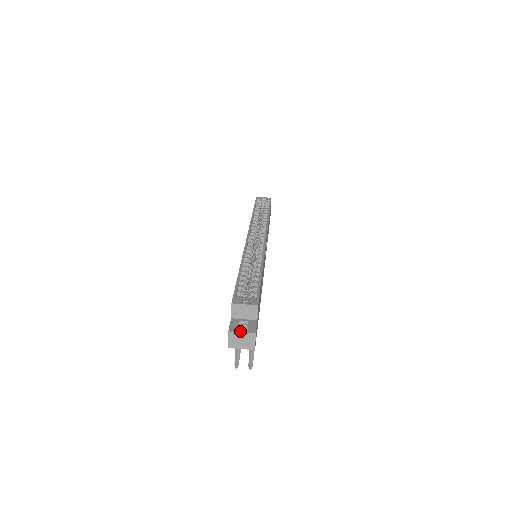
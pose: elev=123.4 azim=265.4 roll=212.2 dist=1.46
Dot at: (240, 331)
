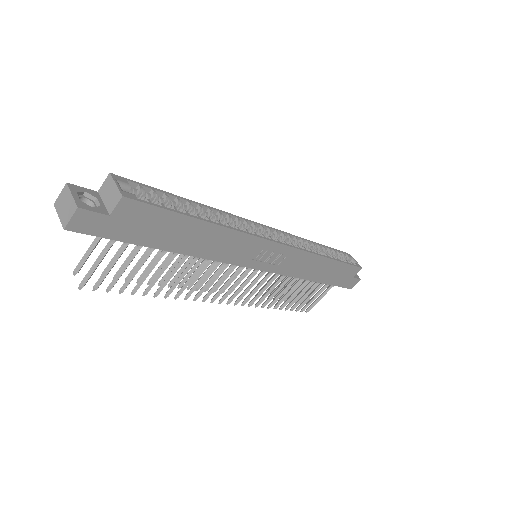
Dot at: (73, 193)
